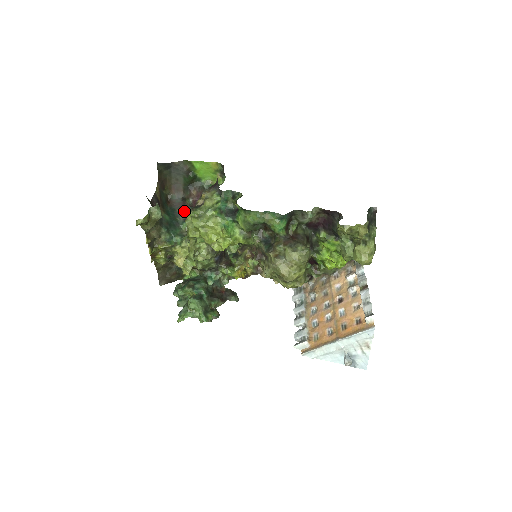
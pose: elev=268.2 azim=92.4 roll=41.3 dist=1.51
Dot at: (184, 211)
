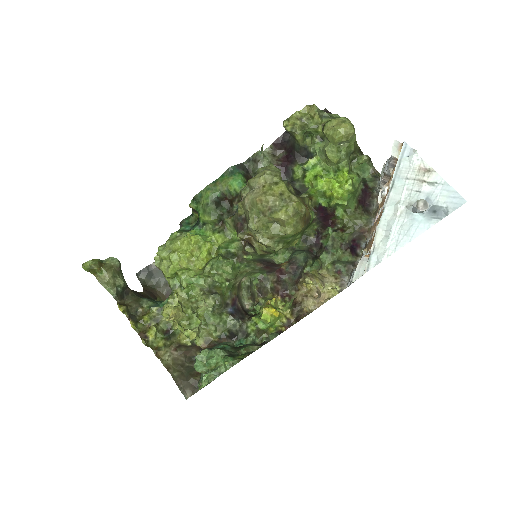
Dot at: occluded
